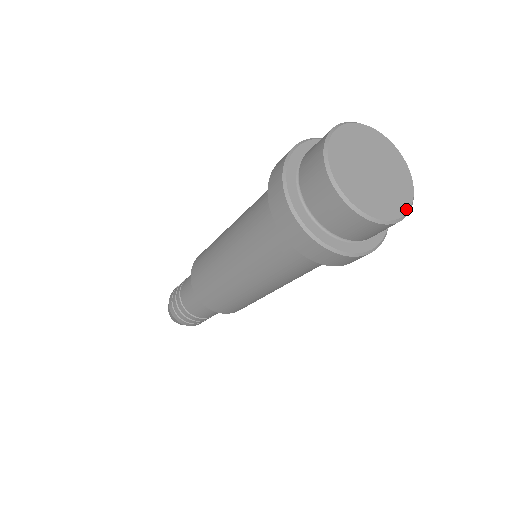
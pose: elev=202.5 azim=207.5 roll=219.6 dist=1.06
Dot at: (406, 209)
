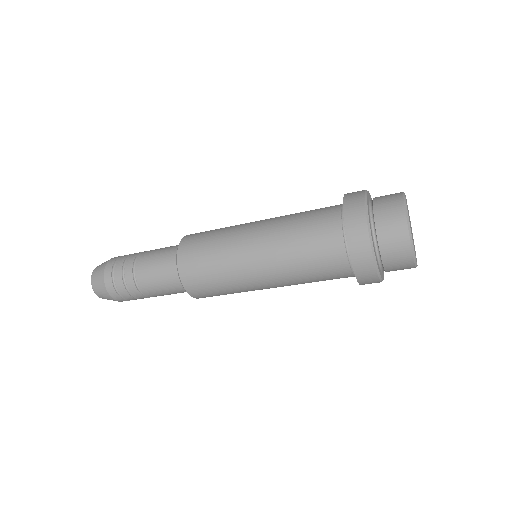
Dot at: (416, 258)
